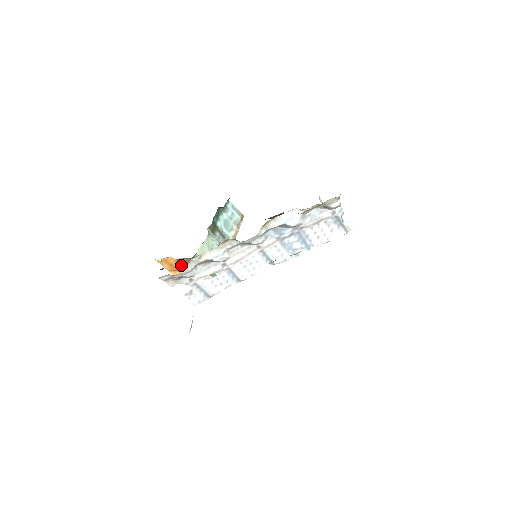
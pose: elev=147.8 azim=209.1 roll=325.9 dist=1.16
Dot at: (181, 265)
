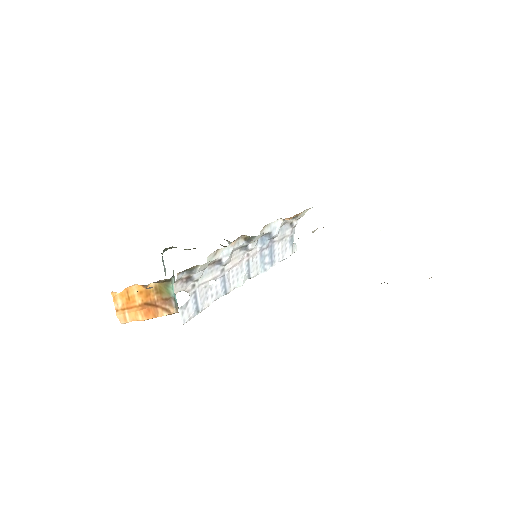
Dot at: (143, 297)
